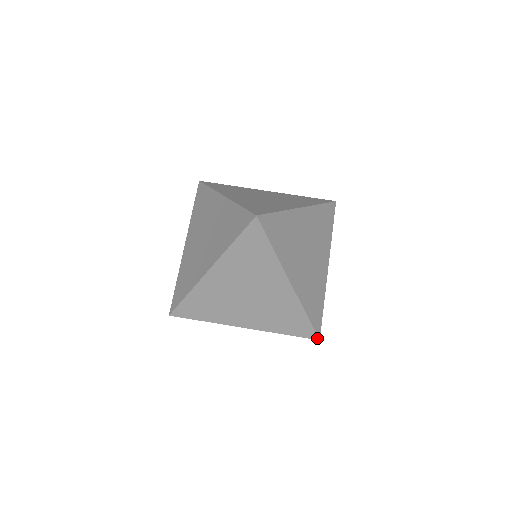
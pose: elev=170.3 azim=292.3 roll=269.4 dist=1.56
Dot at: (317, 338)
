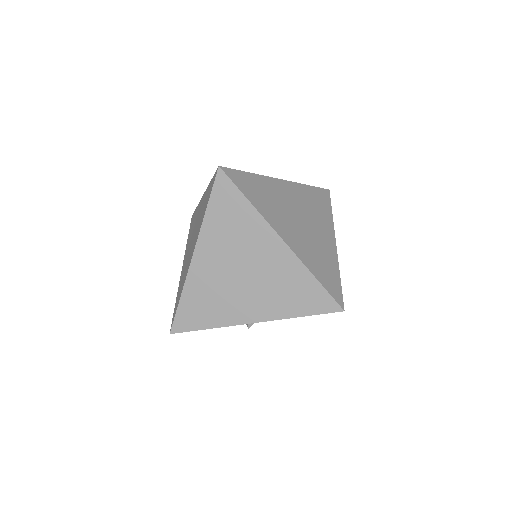
Dot at: (340, 309)
